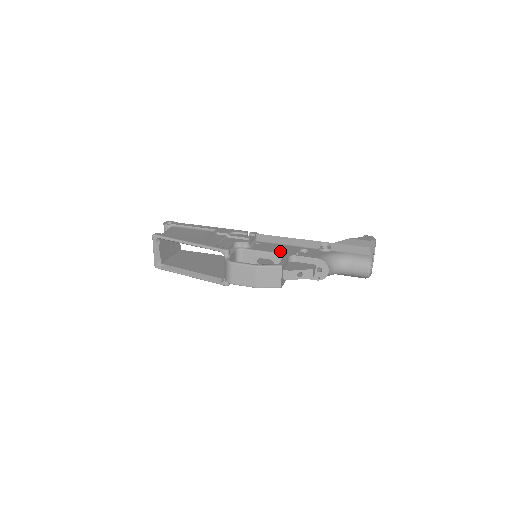
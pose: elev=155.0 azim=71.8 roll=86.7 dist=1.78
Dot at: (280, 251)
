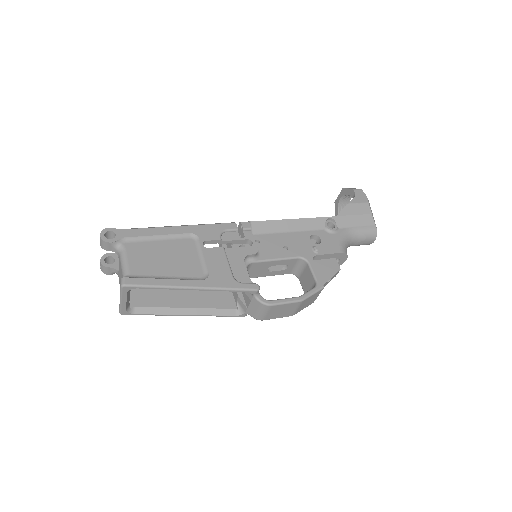
Dot at: (295, 252)
